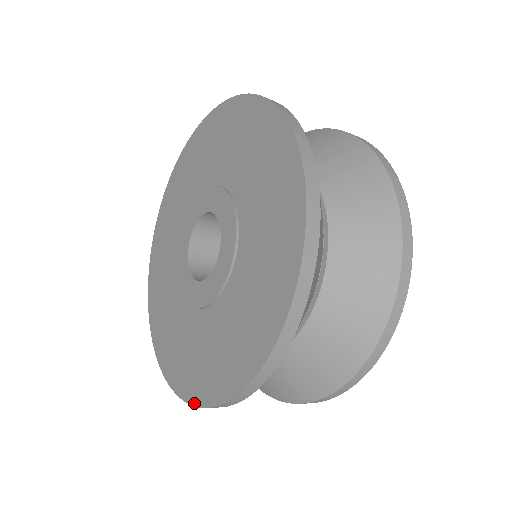
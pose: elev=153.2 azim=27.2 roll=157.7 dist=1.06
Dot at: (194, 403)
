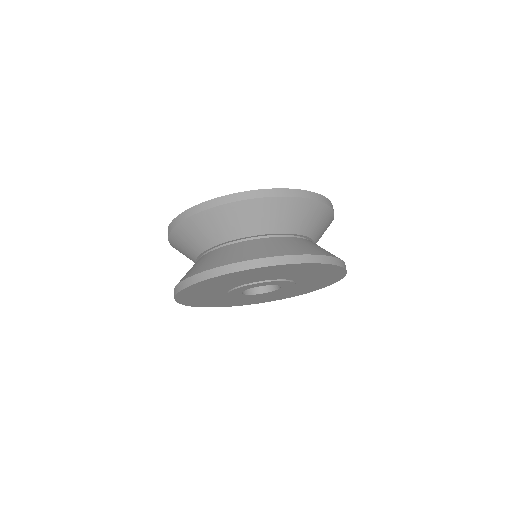
Dot at: (256, 190)
